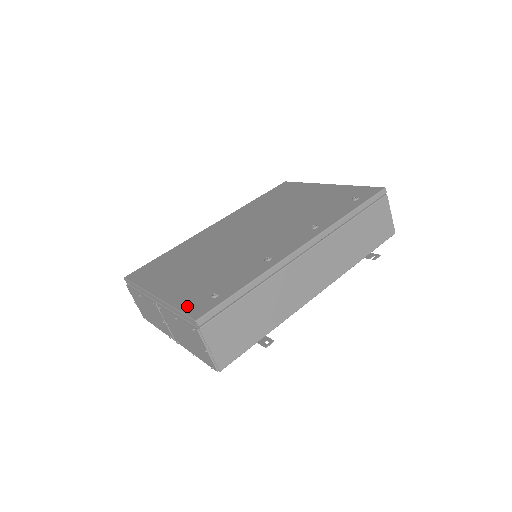
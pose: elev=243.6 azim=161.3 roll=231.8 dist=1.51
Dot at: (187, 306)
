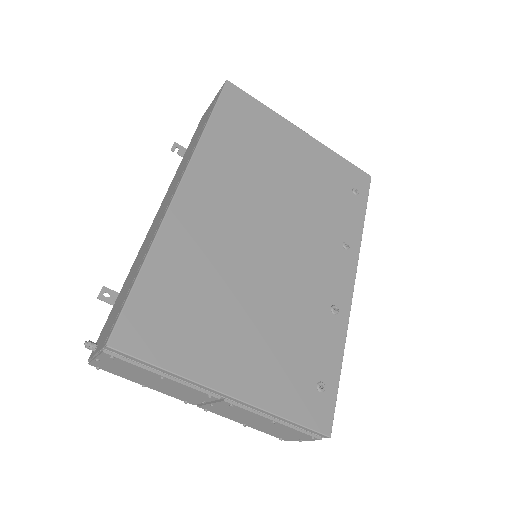
Dot at: (301, 413)
